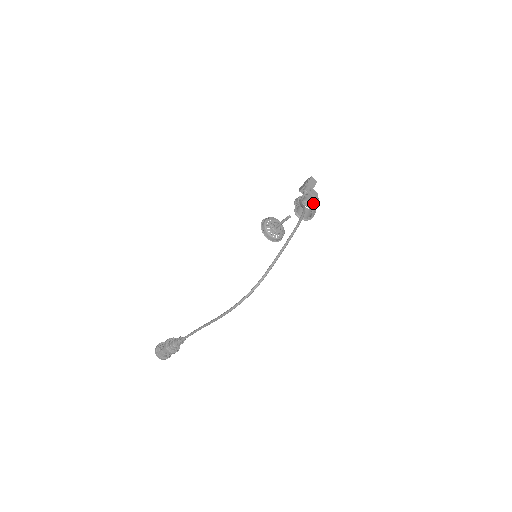
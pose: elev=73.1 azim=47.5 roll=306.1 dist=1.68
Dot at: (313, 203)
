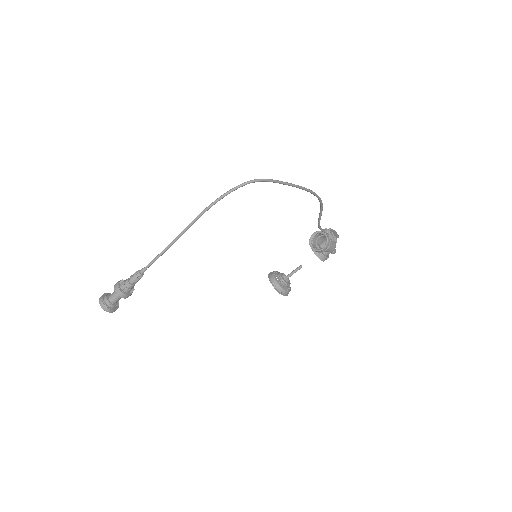
Dot at: occluded
